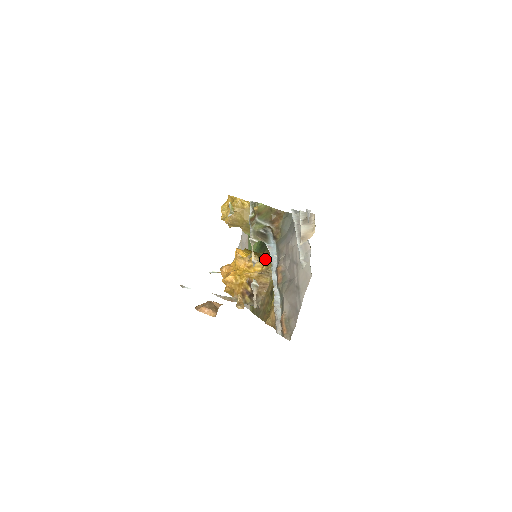
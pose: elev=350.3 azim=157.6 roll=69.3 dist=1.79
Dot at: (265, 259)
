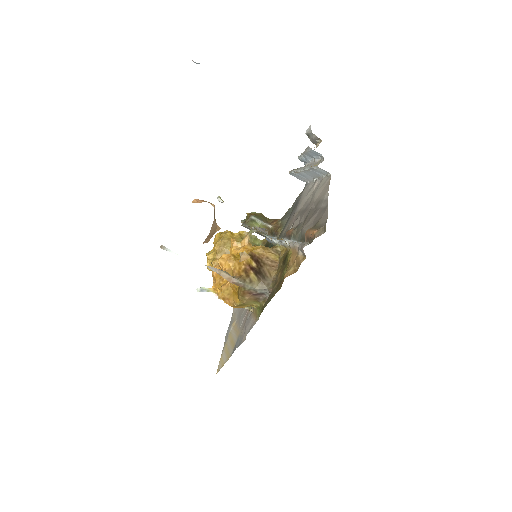
Dot at: occluded
